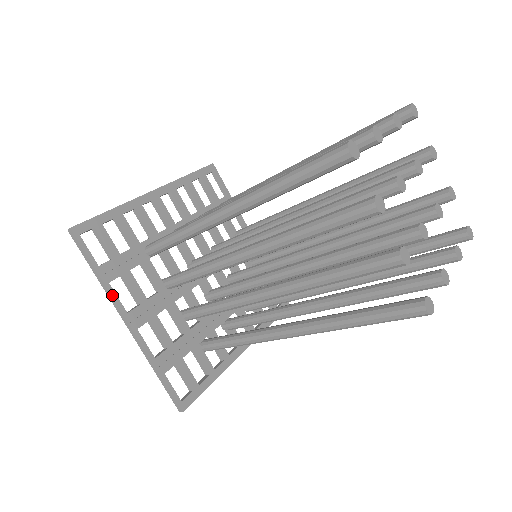
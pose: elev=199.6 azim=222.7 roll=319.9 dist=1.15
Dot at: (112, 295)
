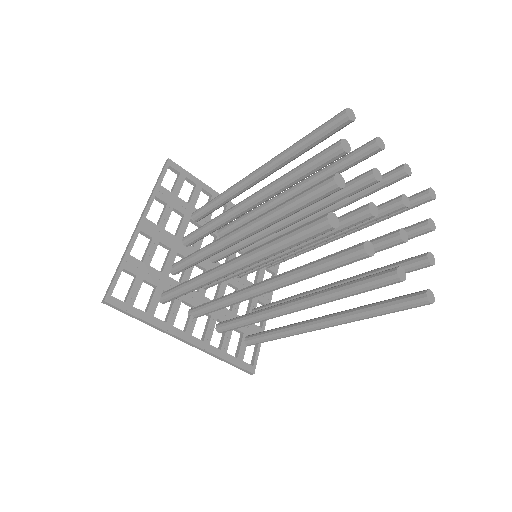
Dot at: (150, 202)
